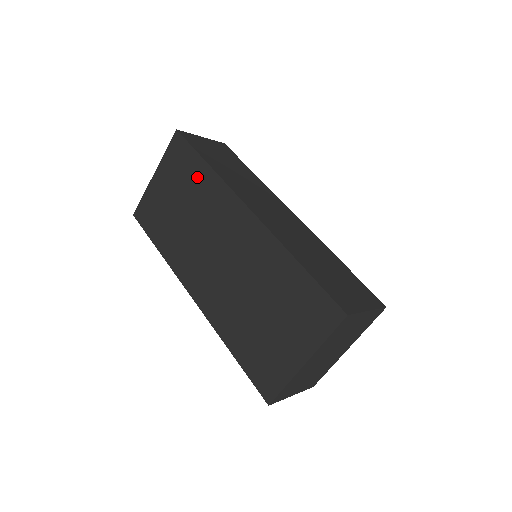
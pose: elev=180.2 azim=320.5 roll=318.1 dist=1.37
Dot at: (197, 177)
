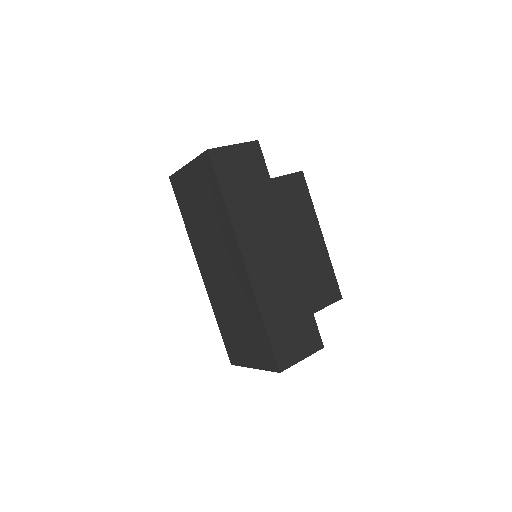
Dot at: (216, 204)
